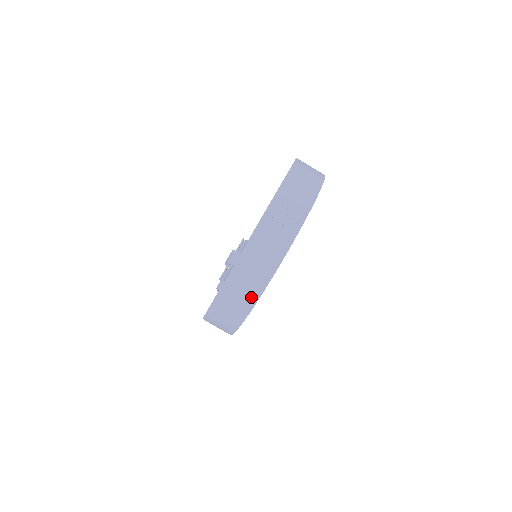
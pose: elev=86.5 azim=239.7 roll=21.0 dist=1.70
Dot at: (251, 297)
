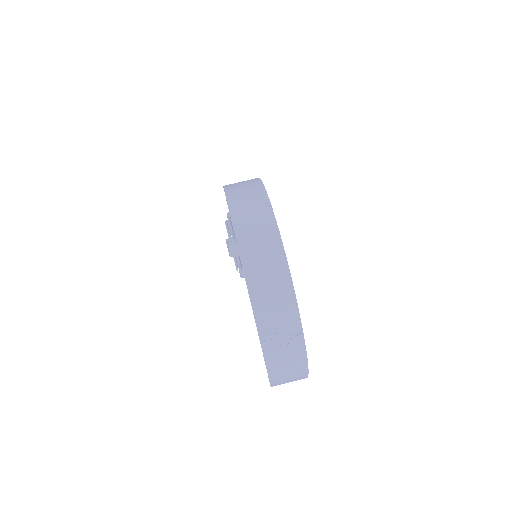
Dot at: occluded
